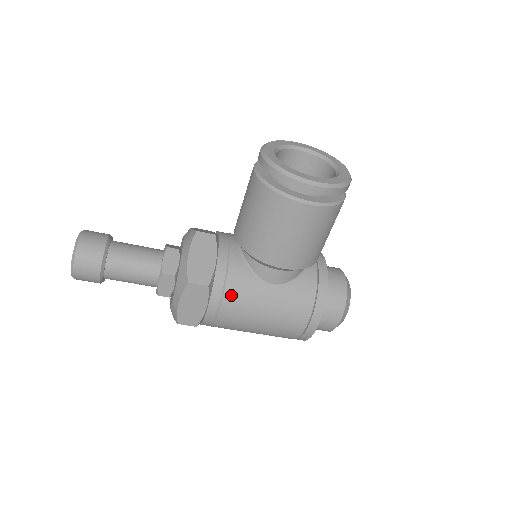
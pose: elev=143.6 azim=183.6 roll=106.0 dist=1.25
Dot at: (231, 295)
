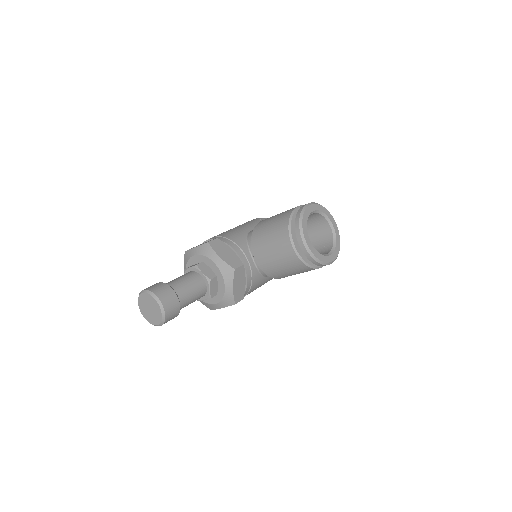
Dot at: (250, 292)
